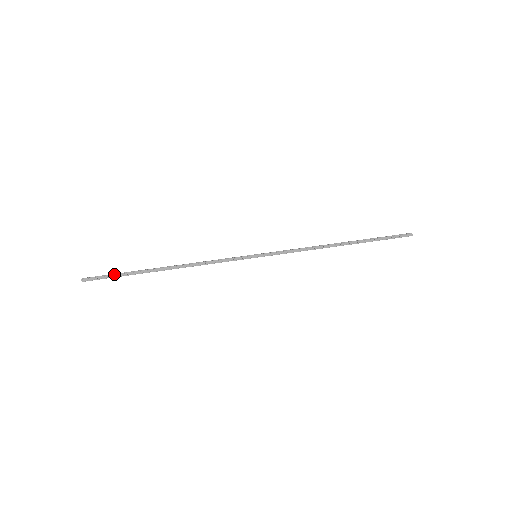
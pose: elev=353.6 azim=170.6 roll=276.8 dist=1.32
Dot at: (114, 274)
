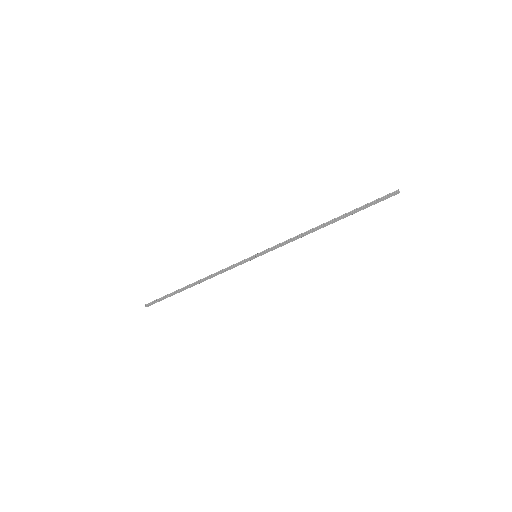
Dot at: (163, 298)
